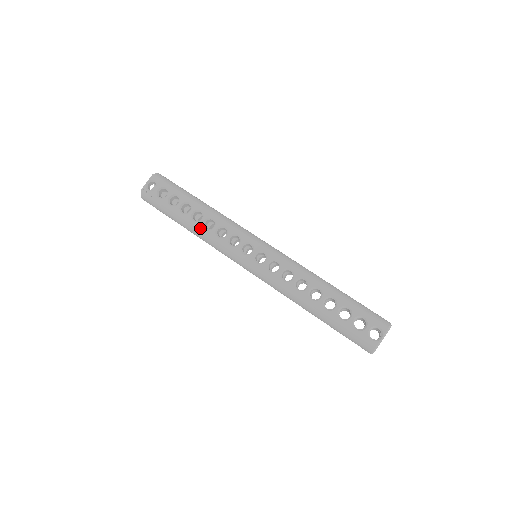
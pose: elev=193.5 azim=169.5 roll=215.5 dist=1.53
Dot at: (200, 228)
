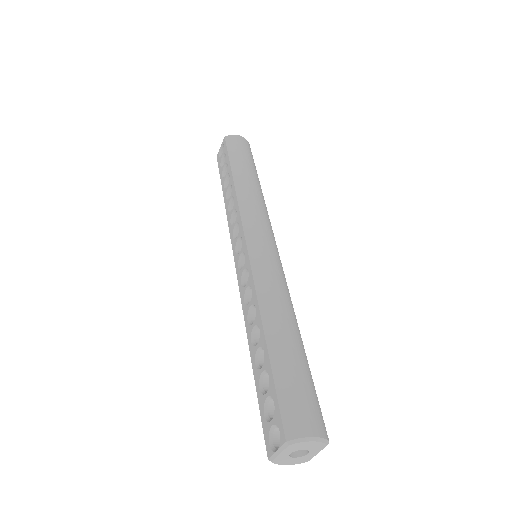
Dot at: (226, 208)
